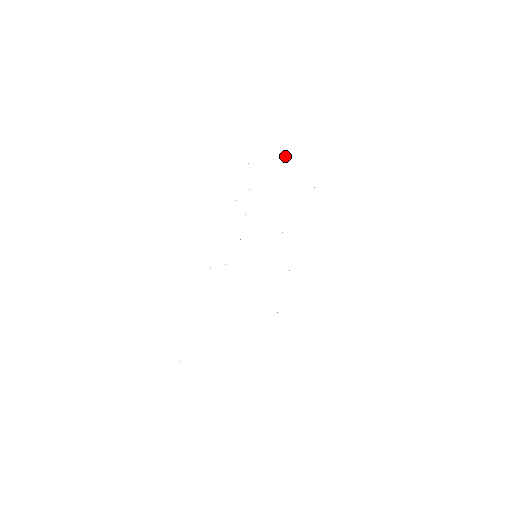
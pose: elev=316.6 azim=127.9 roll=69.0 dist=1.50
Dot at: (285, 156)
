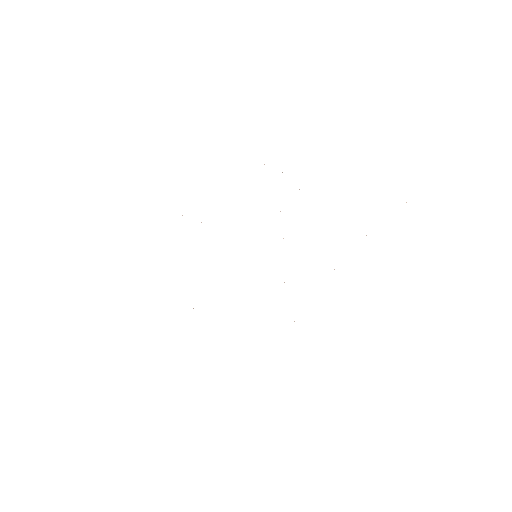
Dot at: occluded
